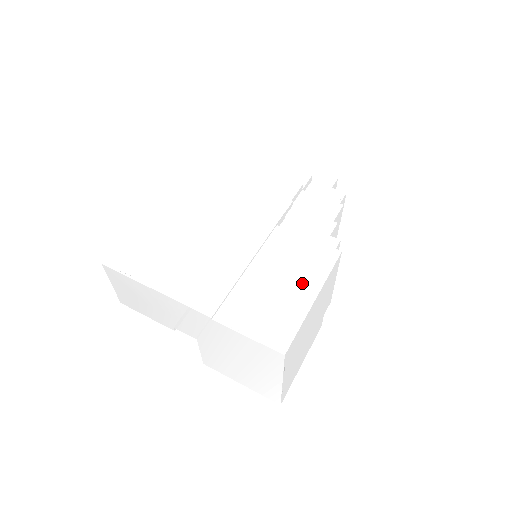
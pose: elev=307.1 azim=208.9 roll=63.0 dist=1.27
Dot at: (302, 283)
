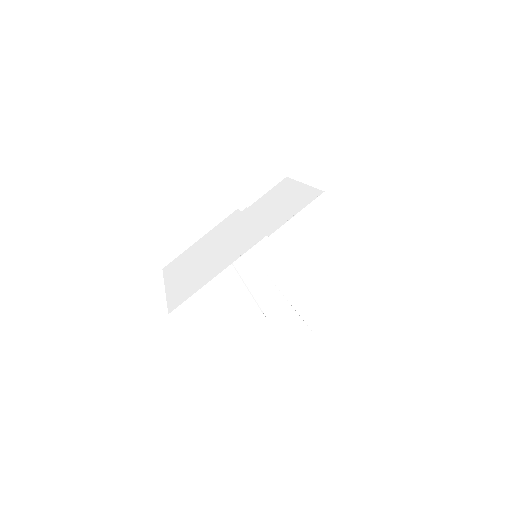
Dot at: (288, 192)
